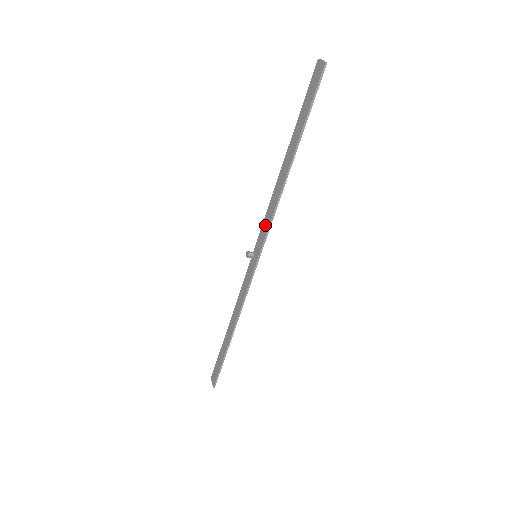
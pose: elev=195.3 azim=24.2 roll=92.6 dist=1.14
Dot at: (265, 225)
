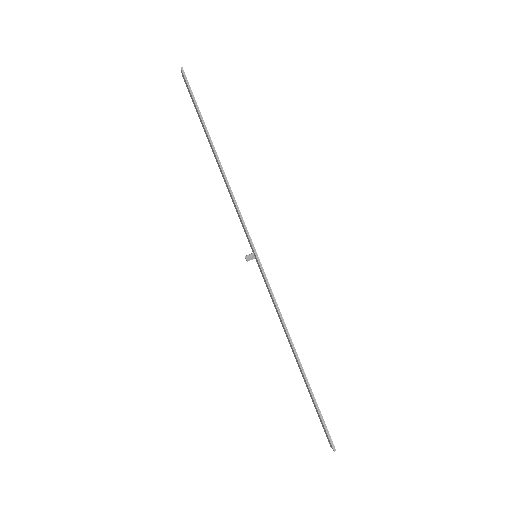
Dot at: (240, 221)
